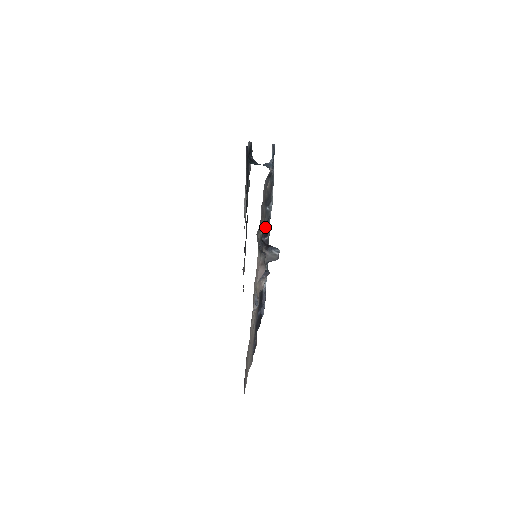
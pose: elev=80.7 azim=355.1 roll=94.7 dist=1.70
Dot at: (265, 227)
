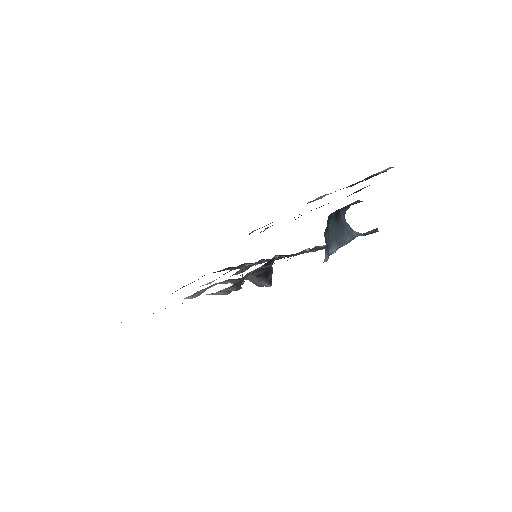
Dot at: occluded
